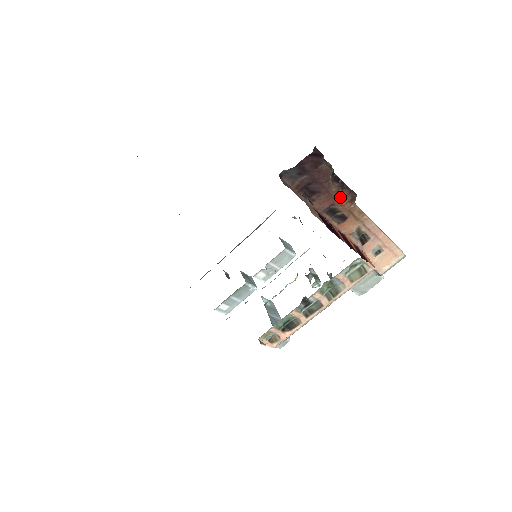
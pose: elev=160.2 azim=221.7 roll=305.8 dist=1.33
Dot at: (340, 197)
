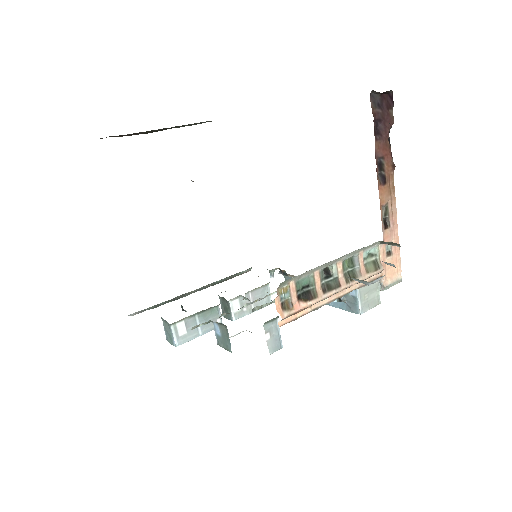
Dot at: (389, 154)
